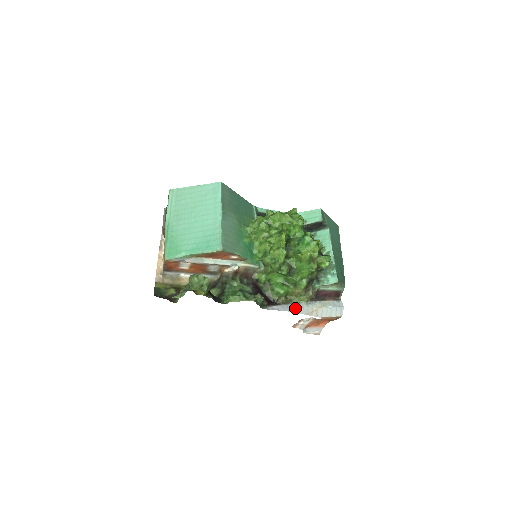
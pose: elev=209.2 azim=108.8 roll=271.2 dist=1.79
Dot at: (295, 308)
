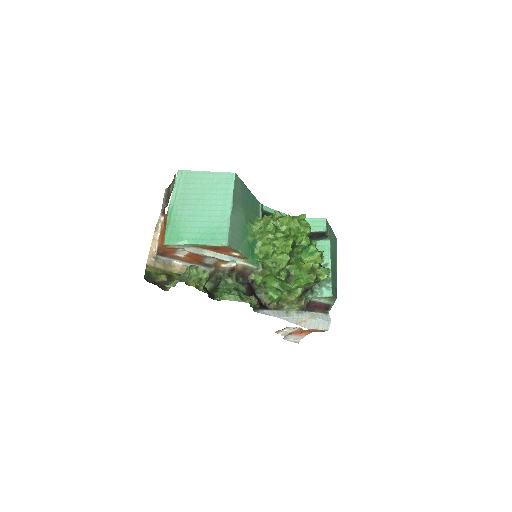
Dot at: (285, 315)
